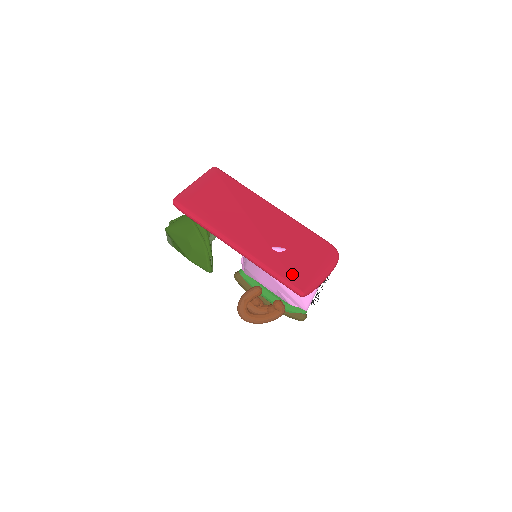
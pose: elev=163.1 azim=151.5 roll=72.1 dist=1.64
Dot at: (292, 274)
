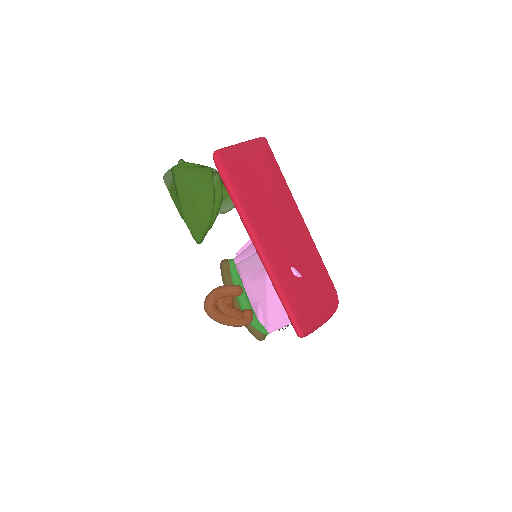
Dot at: (300, 308)
